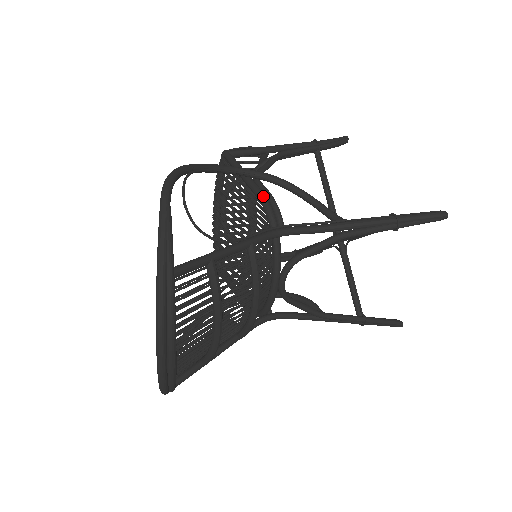
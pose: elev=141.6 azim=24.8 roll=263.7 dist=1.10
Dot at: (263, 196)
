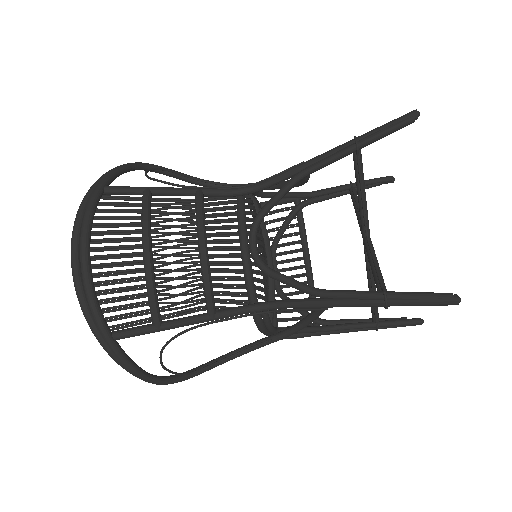
Dot at: occluded
